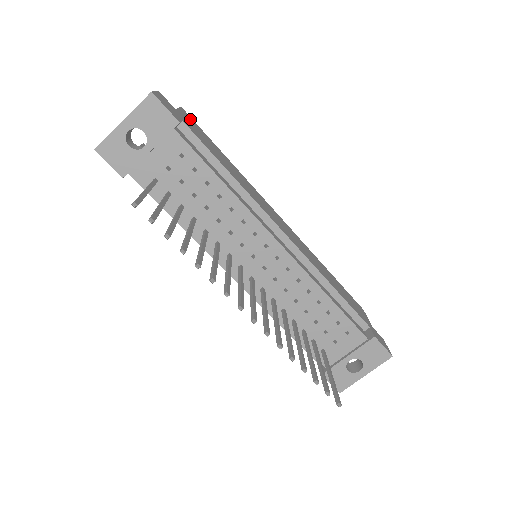
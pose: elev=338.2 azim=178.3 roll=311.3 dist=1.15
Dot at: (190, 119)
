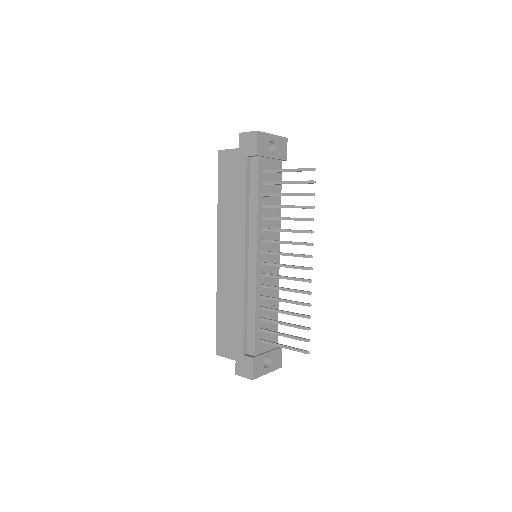
Dot at: occluded
